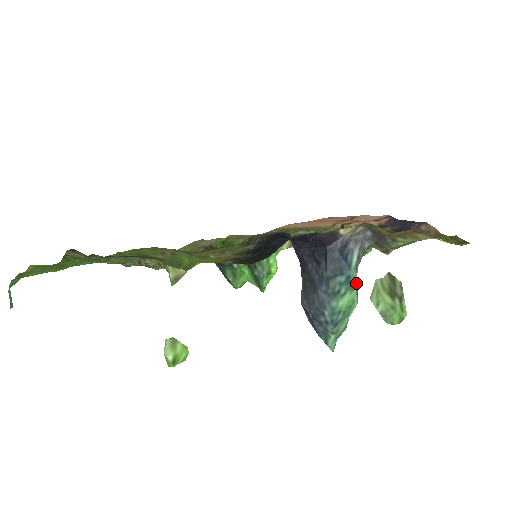
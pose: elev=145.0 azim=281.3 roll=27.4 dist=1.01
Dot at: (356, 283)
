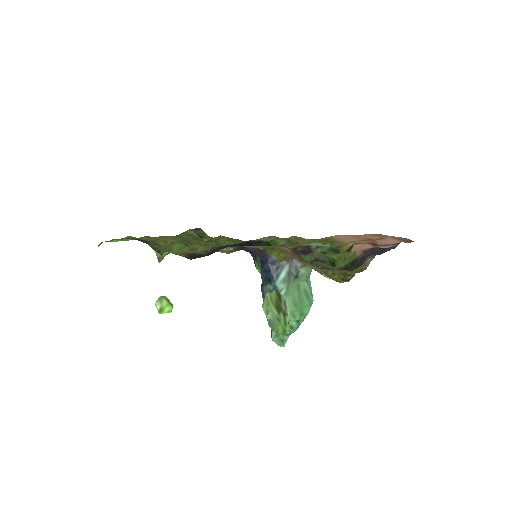
Dot at: (284, 294)
